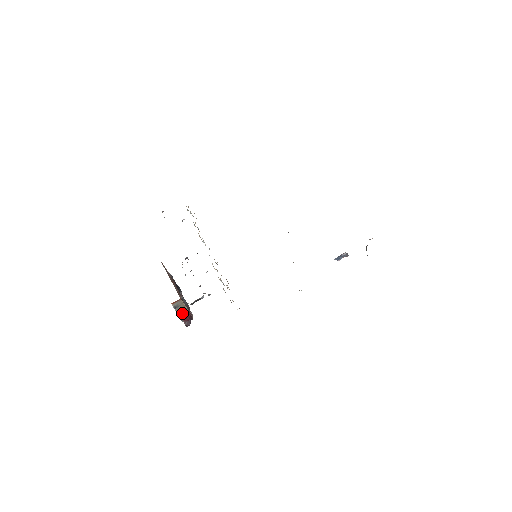
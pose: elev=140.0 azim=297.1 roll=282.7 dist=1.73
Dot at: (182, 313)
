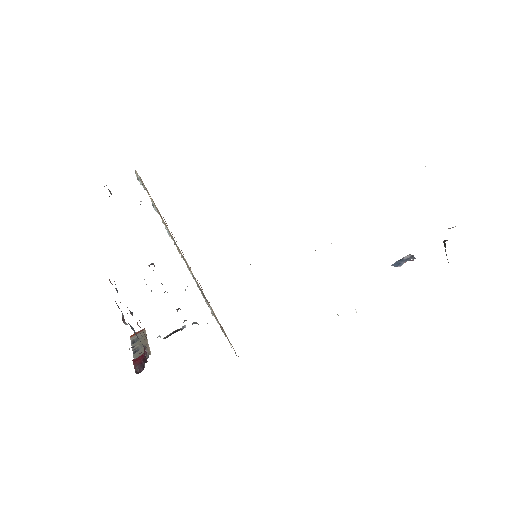
Dot at: (139, 351)
